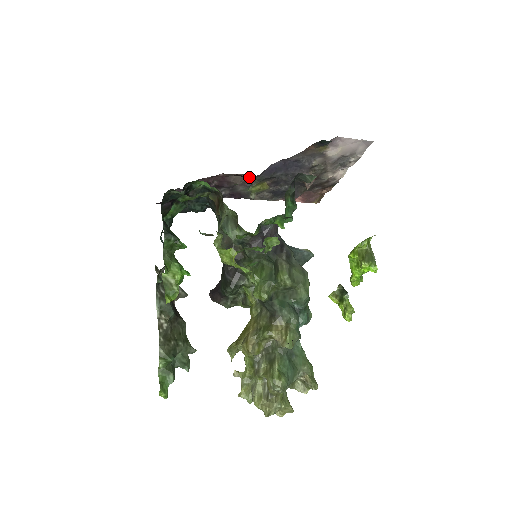
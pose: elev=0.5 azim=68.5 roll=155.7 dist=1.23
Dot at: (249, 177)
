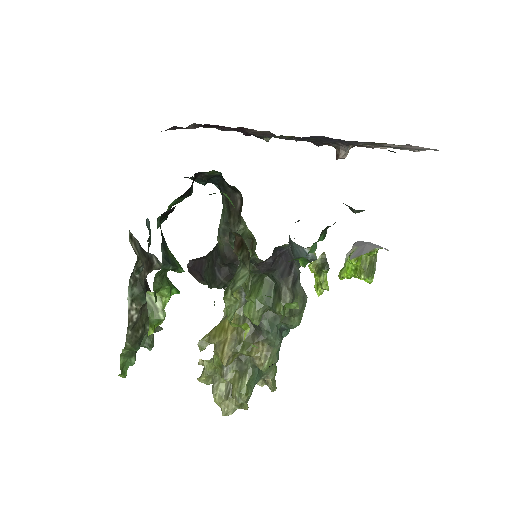
Dot at: occluded
